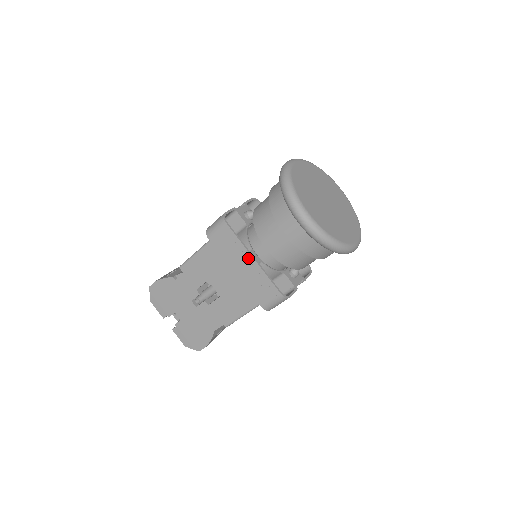
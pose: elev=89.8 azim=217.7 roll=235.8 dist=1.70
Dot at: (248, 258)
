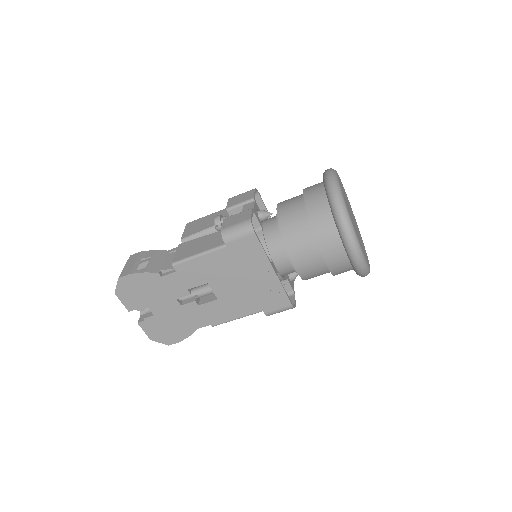
Dot at: (268, 270)
